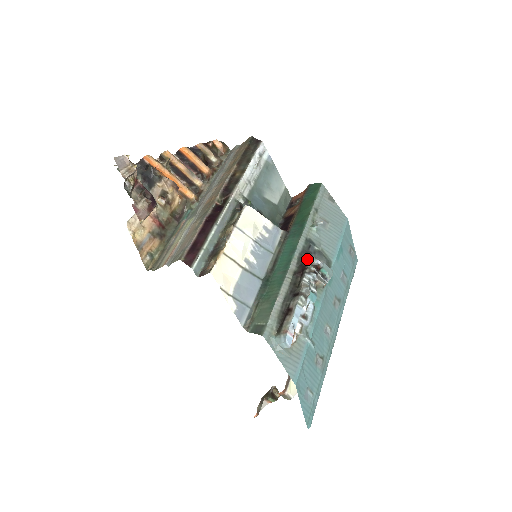
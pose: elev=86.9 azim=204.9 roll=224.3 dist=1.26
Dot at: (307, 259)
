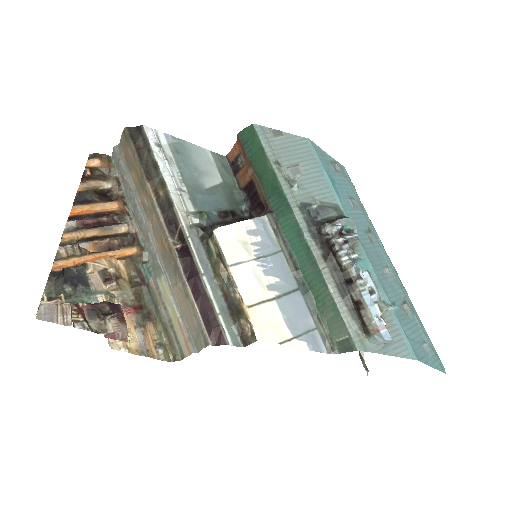
Dot at: (323, 232)
